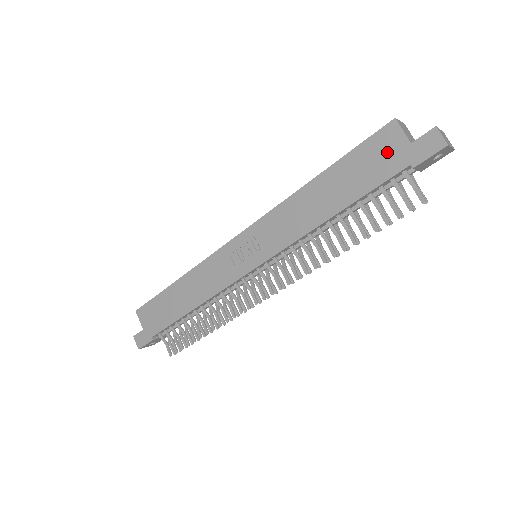
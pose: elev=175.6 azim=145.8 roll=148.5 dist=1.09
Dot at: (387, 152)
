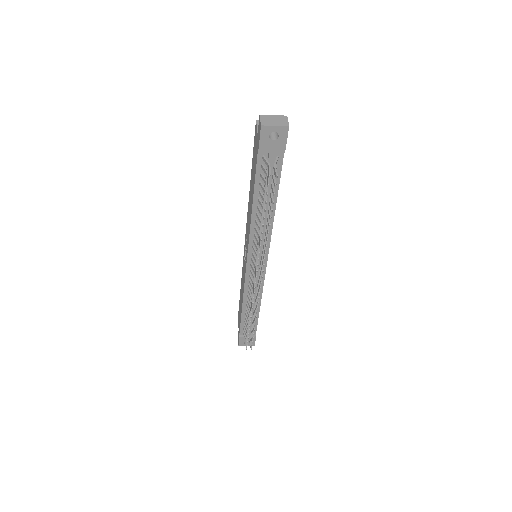
Dot at: (256, 147)
